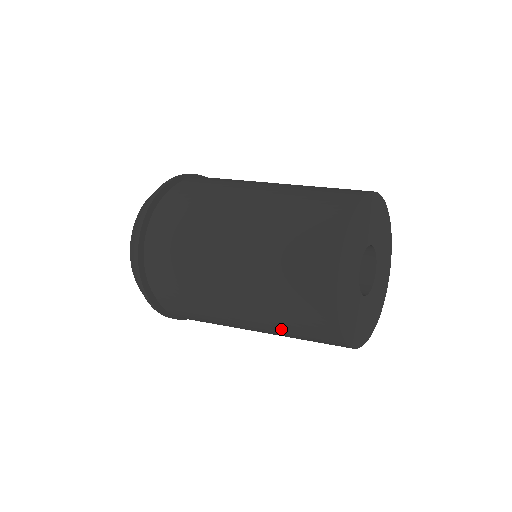
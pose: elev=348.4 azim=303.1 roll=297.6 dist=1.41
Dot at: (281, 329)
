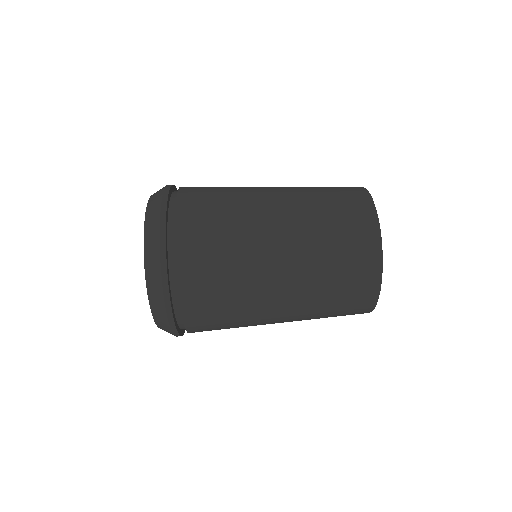
Dot at: occluded
